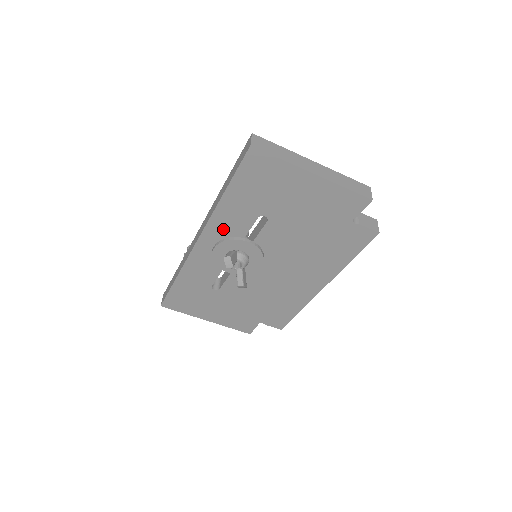
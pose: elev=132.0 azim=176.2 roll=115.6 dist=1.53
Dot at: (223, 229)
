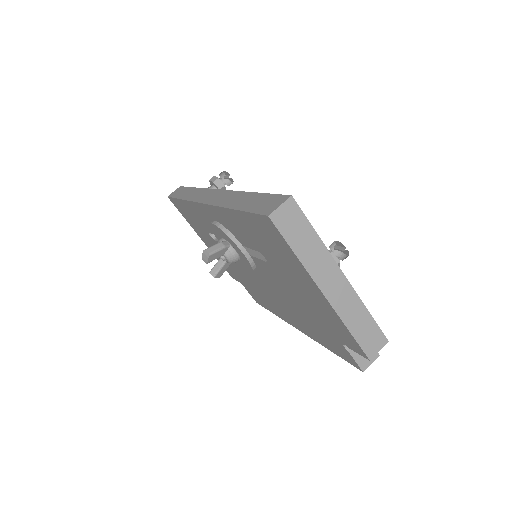
Dot at: (226, 222)
